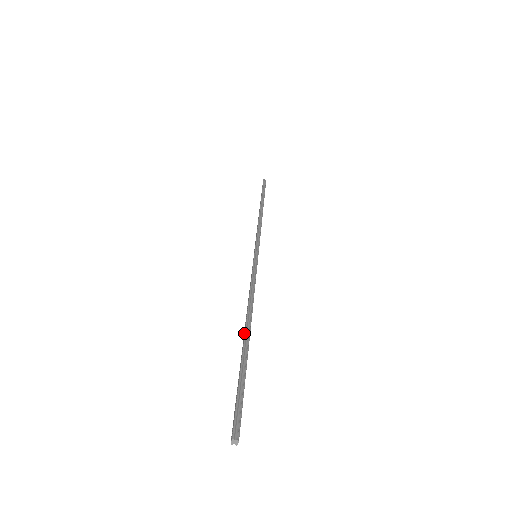
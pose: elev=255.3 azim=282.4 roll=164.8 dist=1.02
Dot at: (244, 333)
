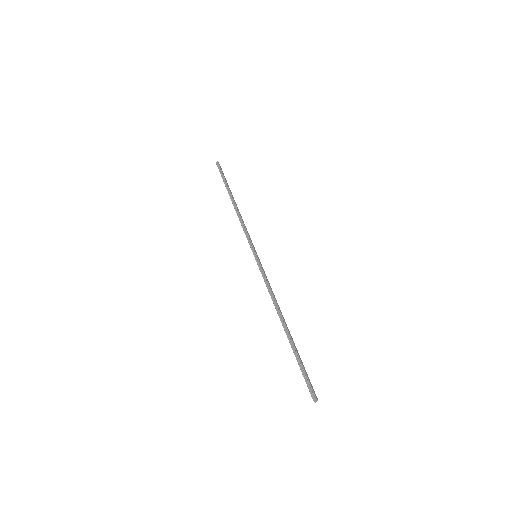
Dot at: (284, 329)
